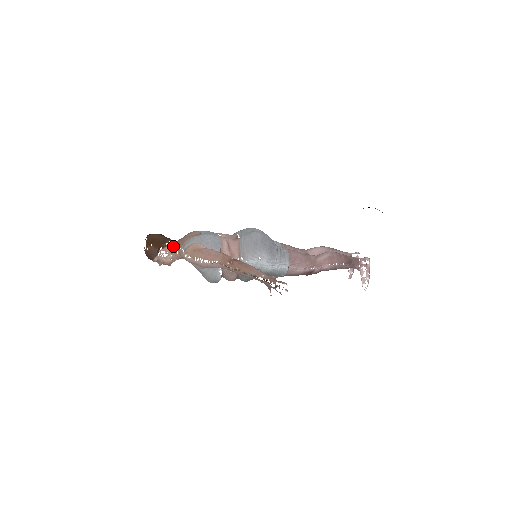
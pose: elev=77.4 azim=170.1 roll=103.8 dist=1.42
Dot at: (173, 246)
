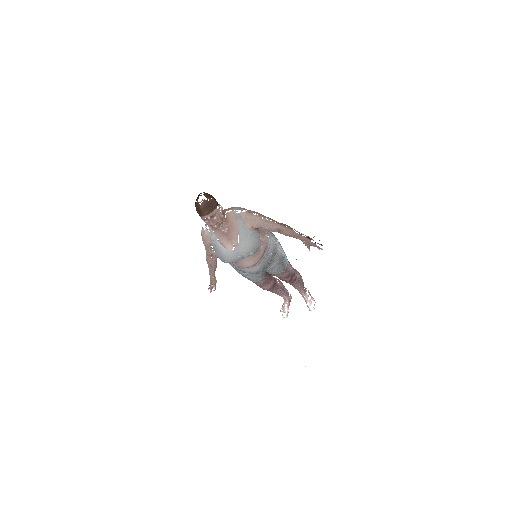
Dot at: occluded
